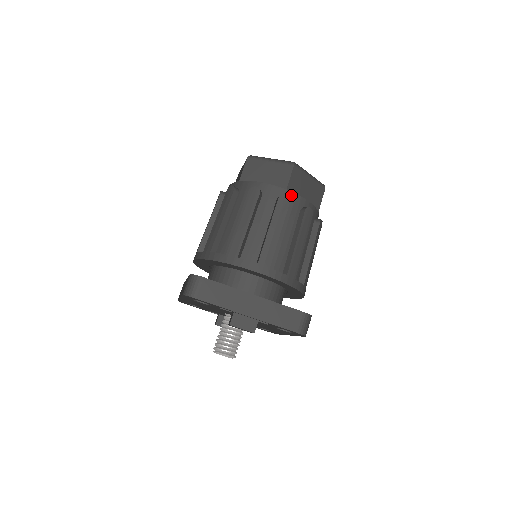
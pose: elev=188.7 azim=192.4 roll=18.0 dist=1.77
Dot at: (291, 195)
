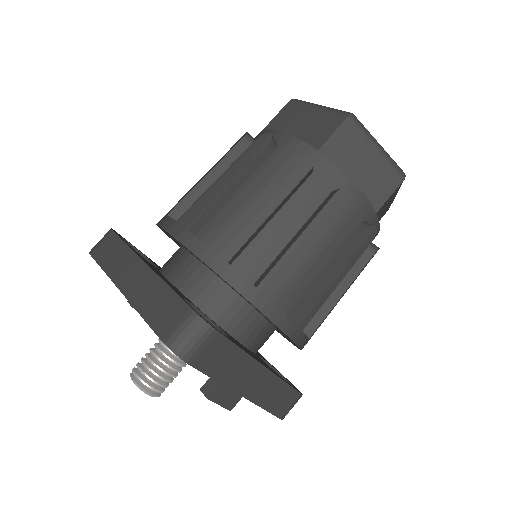
Dot at: (375, 223)
